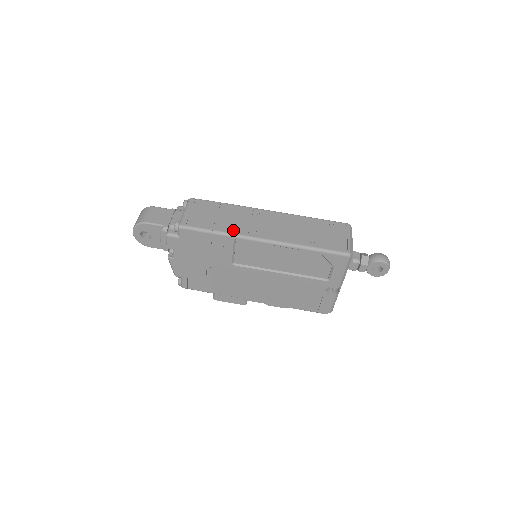
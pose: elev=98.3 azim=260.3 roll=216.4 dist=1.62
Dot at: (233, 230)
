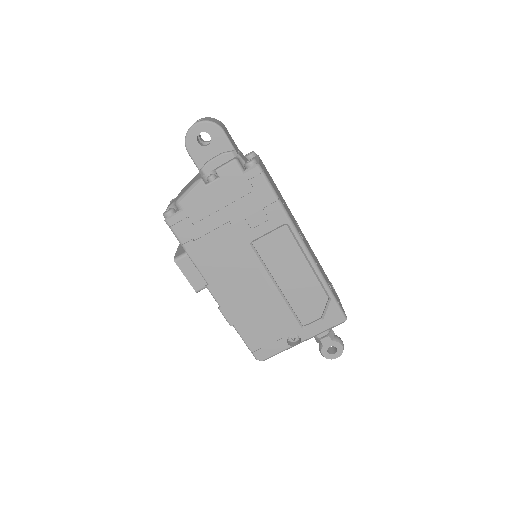
Dot at: occluded
